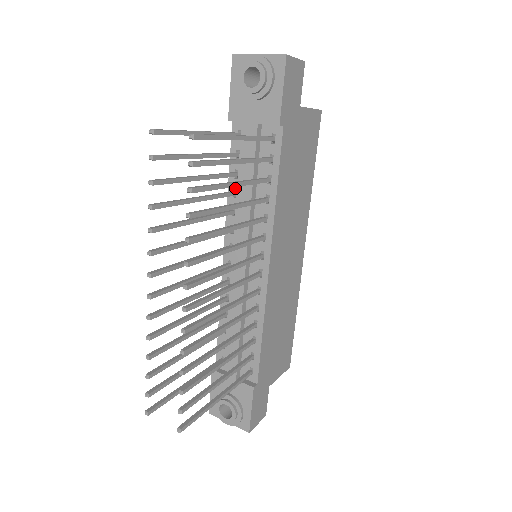
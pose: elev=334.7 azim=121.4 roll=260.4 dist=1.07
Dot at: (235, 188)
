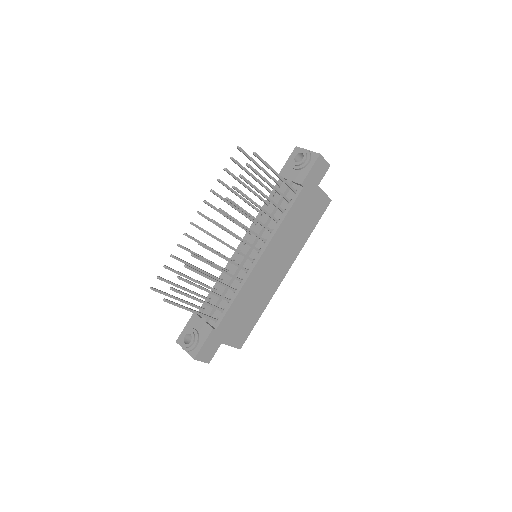
Dot at: occluded
